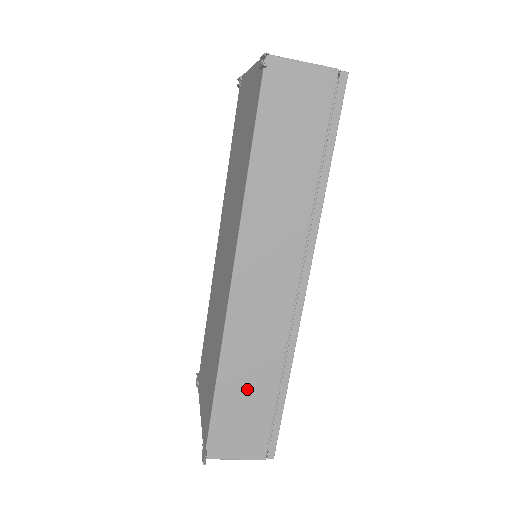
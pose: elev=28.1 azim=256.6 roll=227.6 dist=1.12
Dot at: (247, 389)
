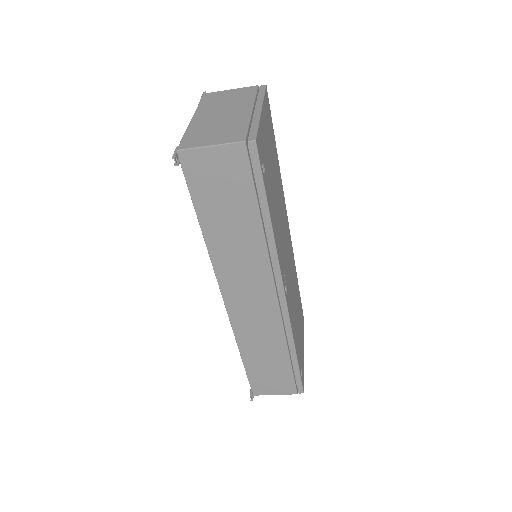
Dot at: (266, 359)
